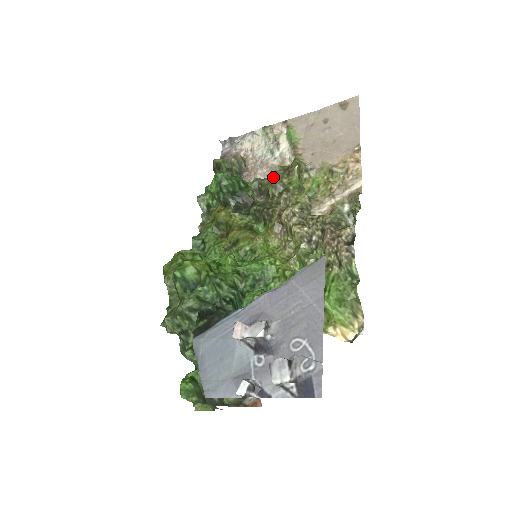
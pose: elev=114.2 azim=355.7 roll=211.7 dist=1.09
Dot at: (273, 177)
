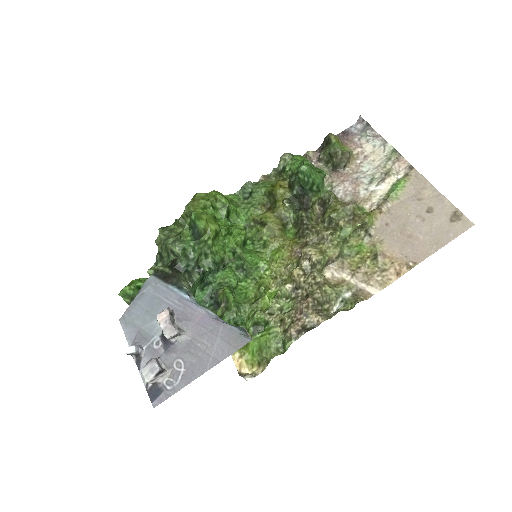
Dot at: (339, 209)
